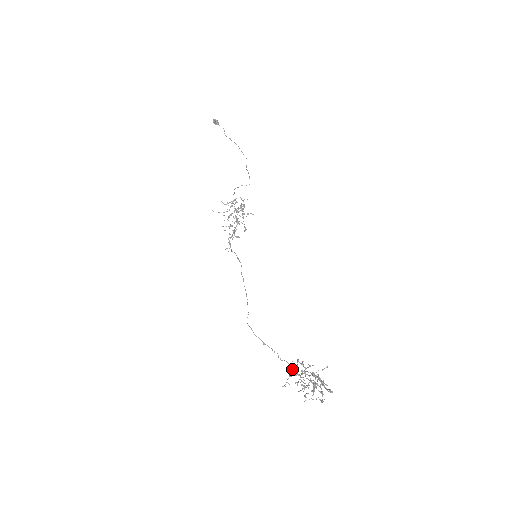
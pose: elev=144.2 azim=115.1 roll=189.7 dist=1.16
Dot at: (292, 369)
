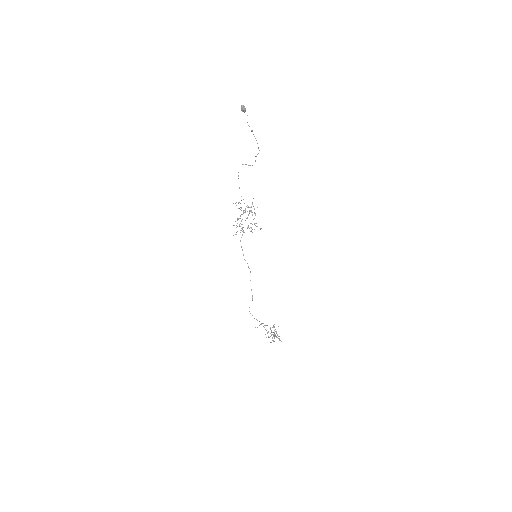
Dot at: occluded
